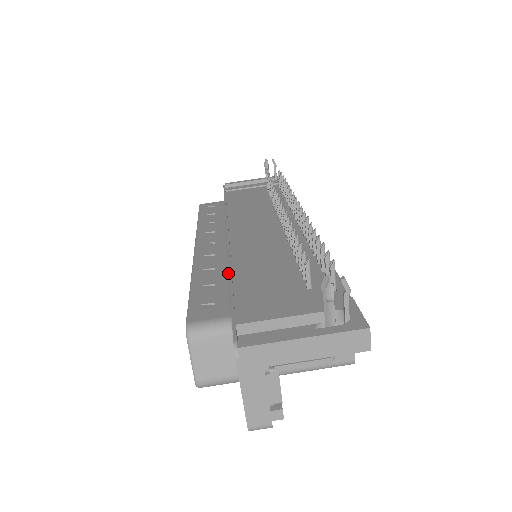
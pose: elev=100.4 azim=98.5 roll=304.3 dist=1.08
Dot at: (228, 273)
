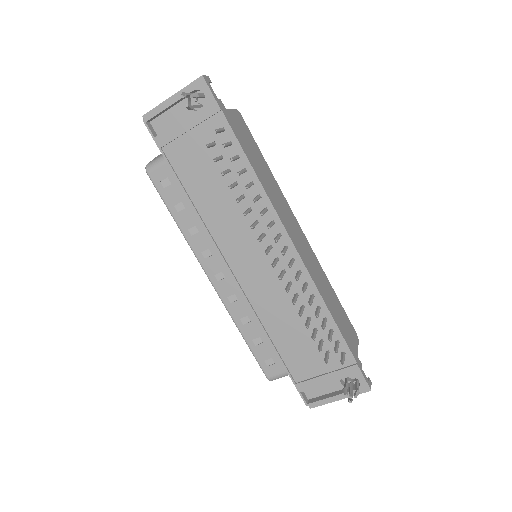
Dot at: (262, 324)
